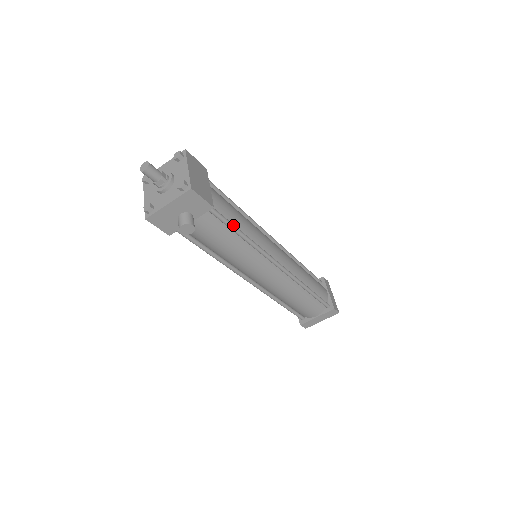
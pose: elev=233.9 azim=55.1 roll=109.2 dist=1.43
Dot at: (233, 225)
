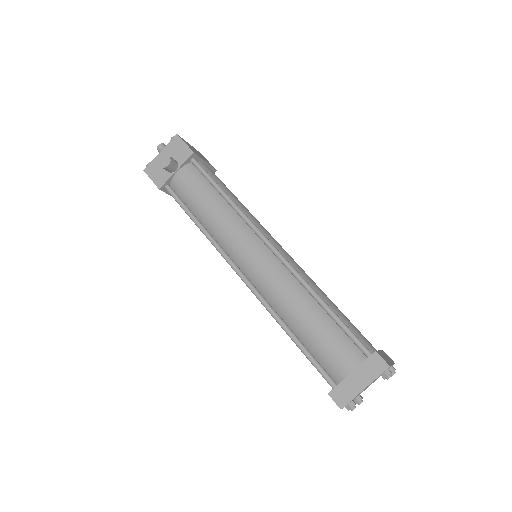
Dot at: (215, 181)
